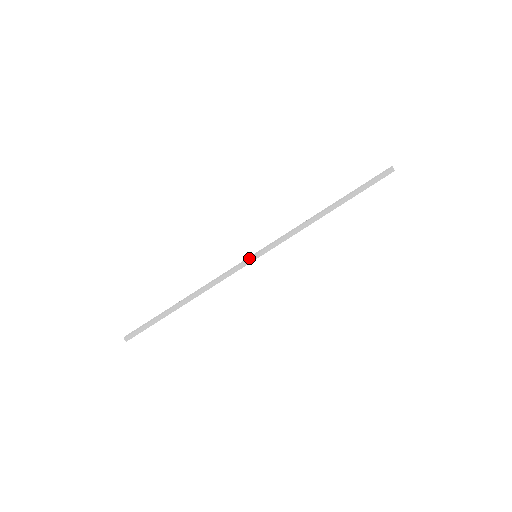
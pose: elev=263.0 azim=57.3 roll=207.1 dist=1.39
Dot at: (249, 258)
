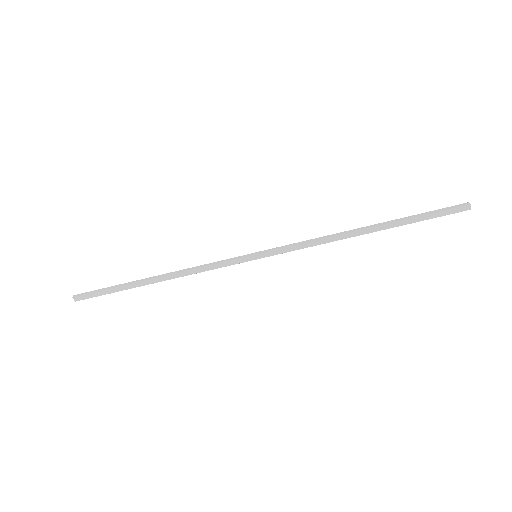
Dot at: (247, 256)
